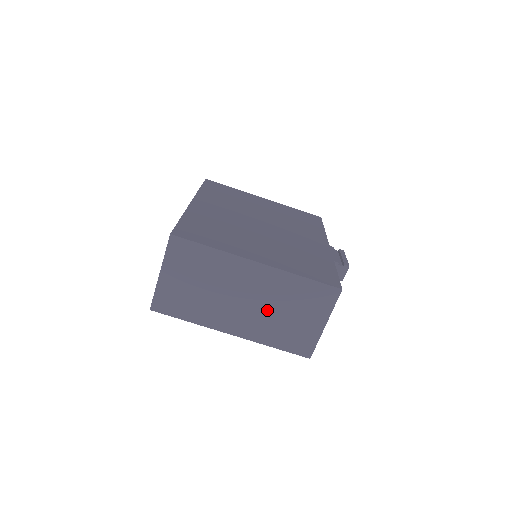
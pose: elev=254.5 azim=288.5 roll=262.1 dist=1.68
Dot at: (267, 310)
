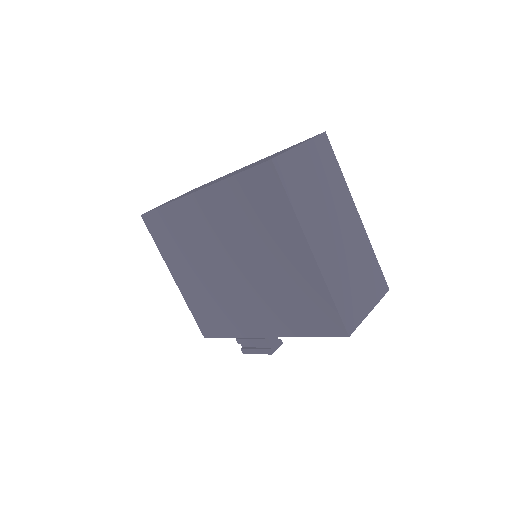
Dot at: (345, 257)
